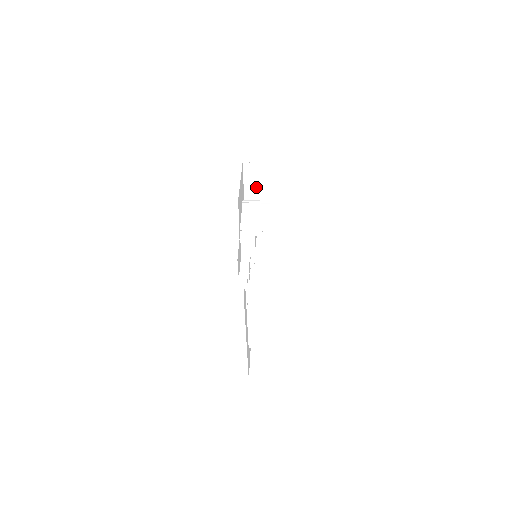
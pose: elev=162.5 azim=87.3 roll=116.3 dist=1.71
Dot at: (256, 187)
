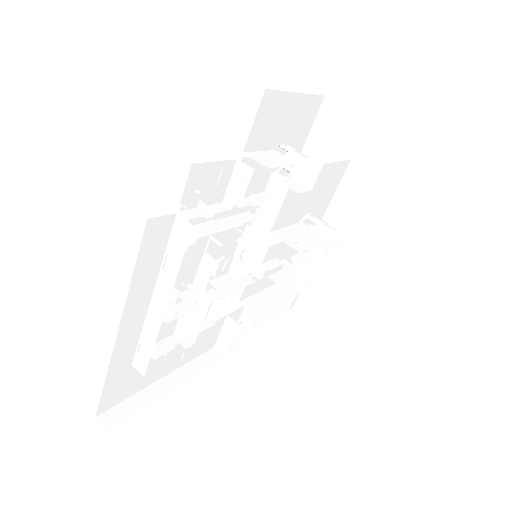
Dot at: (323, 150)
